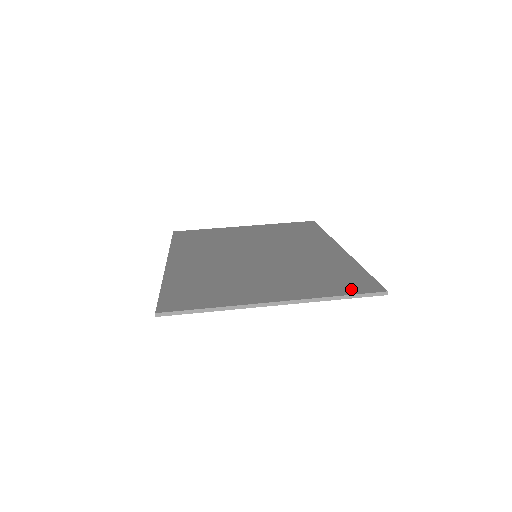
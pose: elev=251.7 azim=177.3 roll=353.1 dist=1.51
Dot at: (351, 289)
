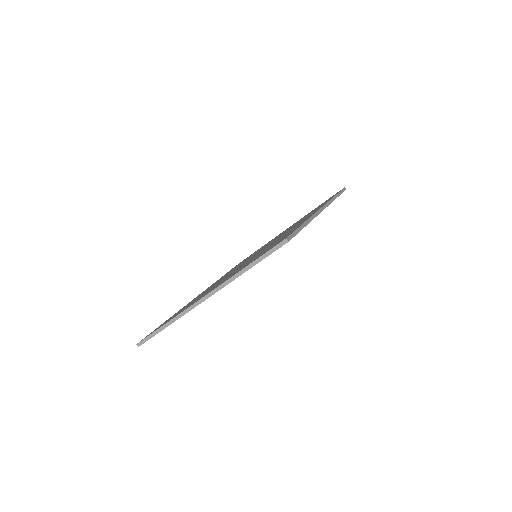
Dot at: occluded
